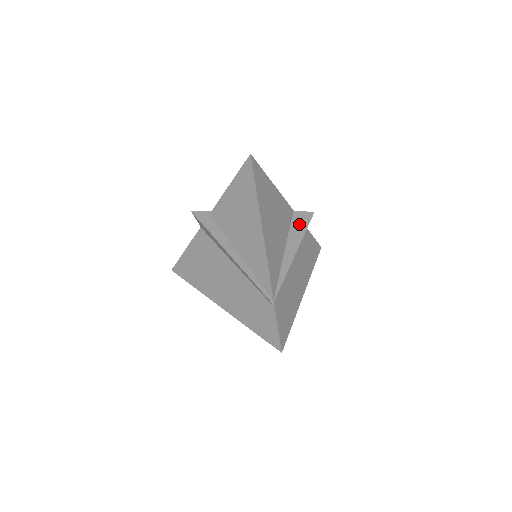
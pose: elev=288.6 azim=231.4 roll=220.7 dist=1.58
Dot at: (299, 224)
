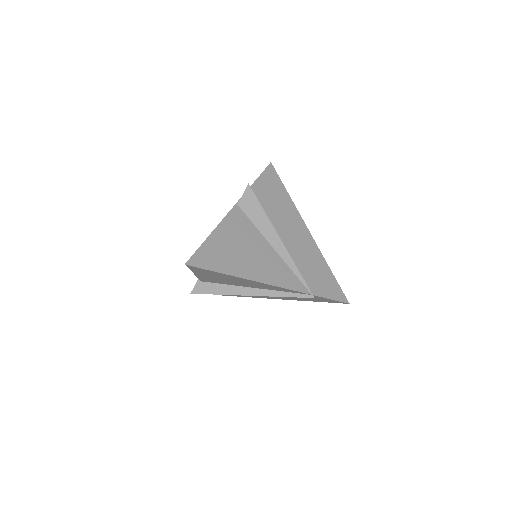
Dot at: (254, 211)
